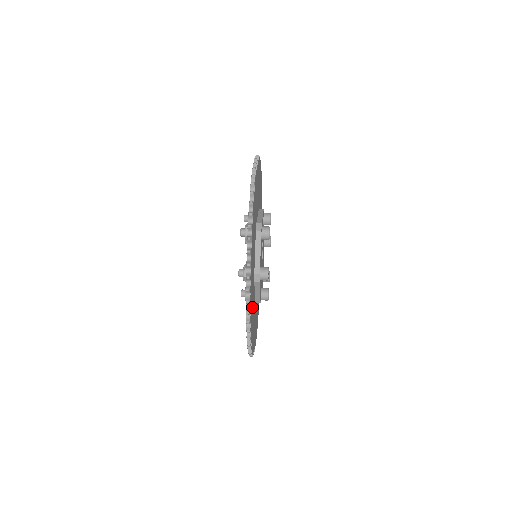
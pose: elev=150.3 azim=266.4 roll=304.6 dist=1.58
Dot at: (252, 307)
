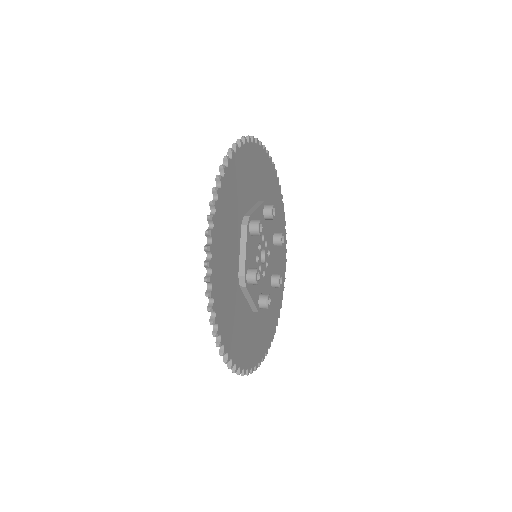
Dot at: (228, 218)
